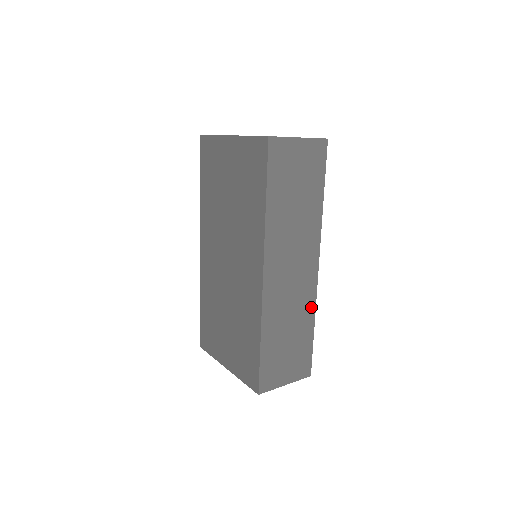
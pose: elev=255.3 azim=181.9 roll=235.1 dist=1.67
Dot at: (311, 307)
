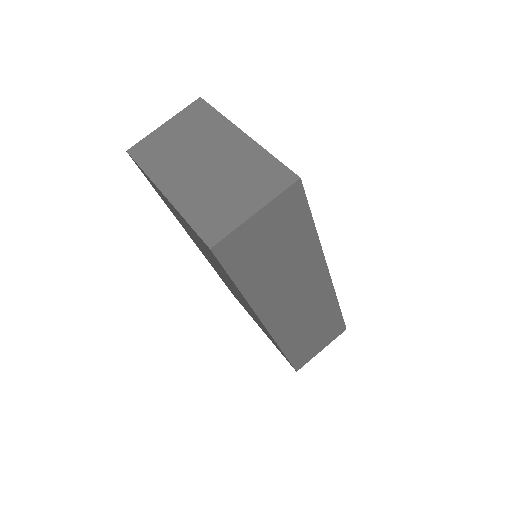
Dot at: (331, 301)
